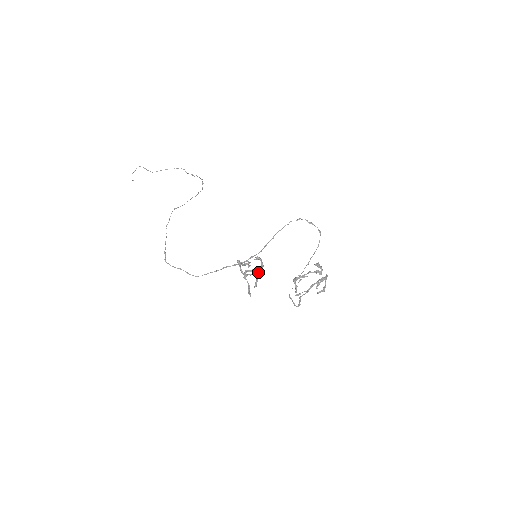
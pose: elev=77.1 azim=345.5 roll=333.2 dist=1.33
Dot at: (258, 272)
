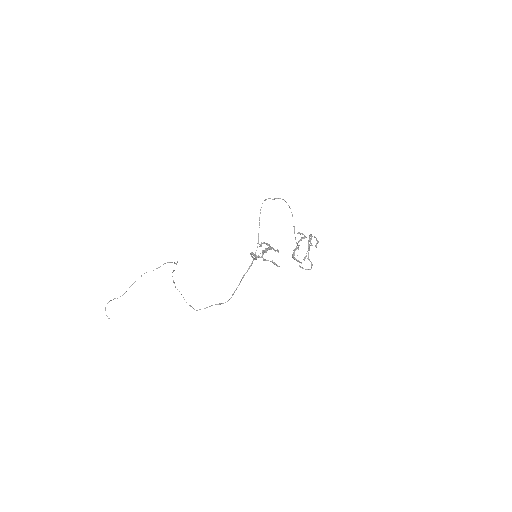
Dot at: occluded
